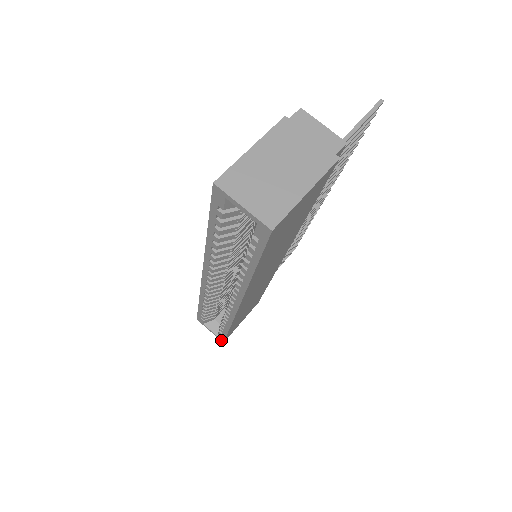
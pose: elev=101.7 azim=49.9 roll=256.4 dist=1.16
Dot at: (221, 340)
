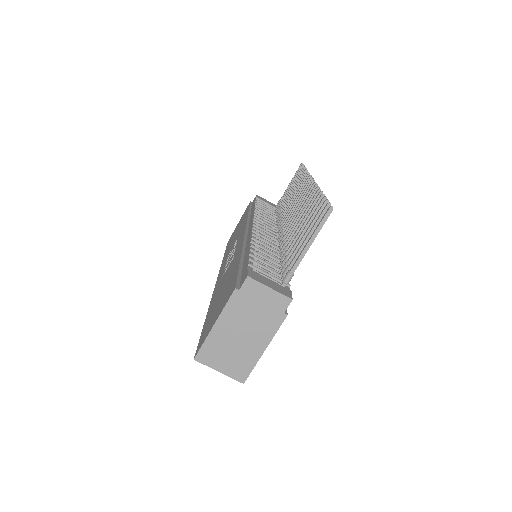
Dot at: occluded
